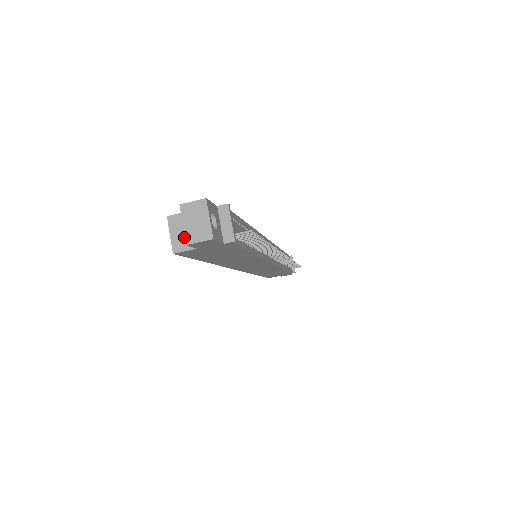
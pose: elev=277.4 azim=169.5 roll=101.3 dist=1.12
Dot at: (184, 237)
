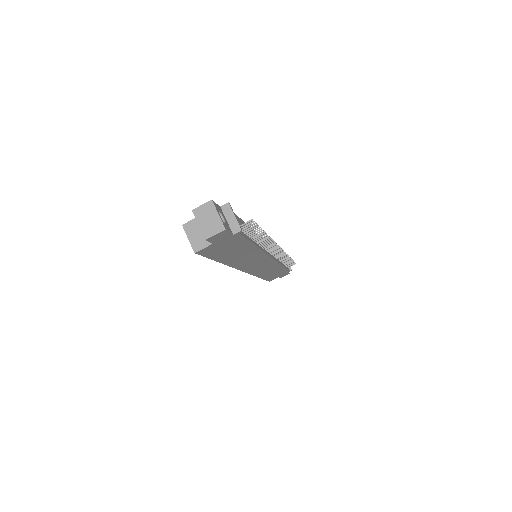
Dot at: (200, 237)
